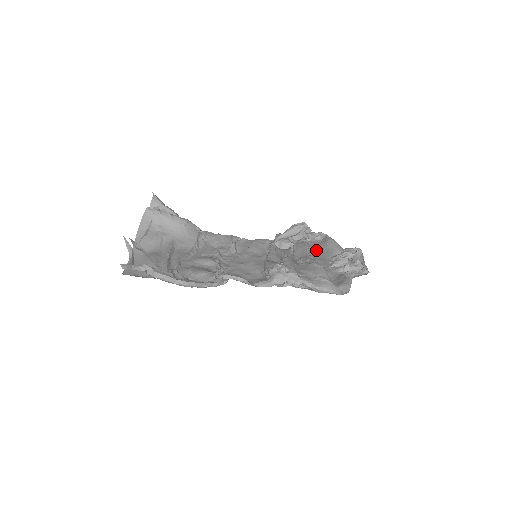
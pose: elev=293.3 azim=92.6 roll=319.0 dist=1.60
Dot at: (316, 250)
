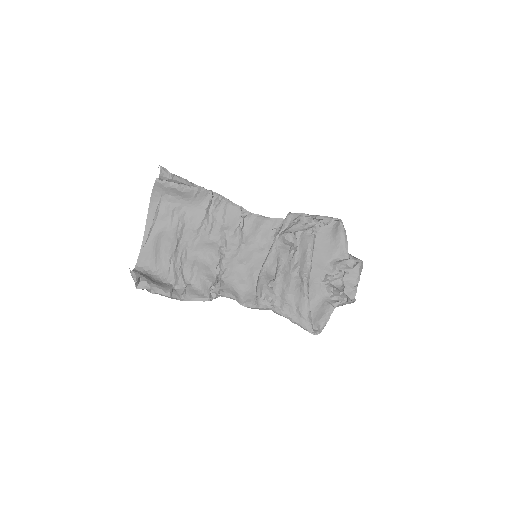
Dot at: (321, 244)
